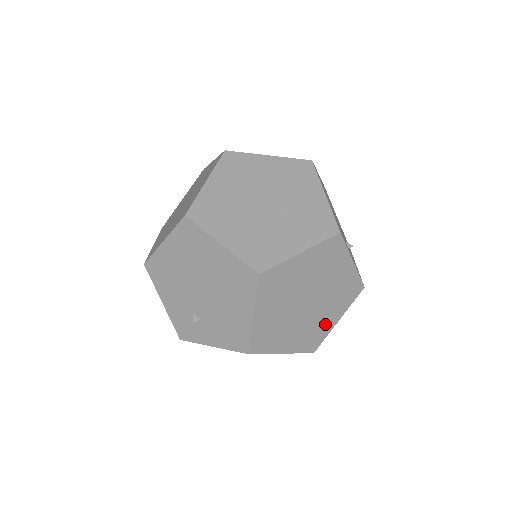
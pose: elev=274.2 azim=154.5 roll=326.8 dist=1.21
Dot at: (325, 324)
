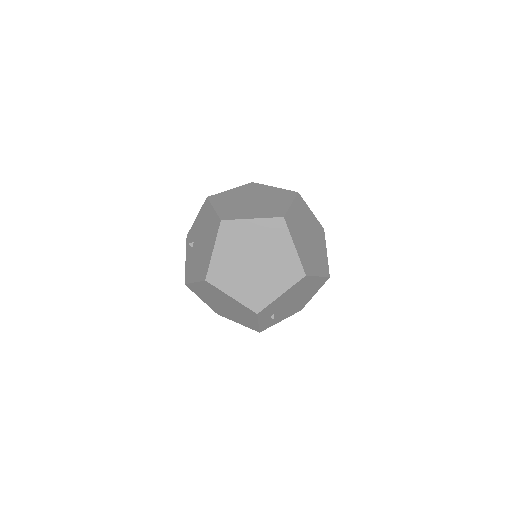
Dot at: (230, 316)
